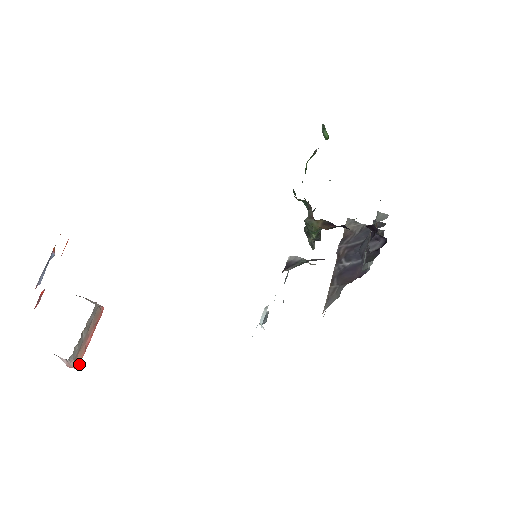
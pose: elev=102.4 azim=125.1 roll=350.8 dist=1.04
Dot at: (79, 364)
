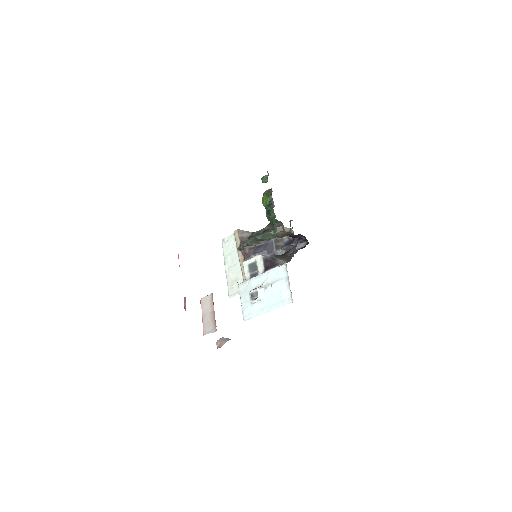
Dot at: occluded
